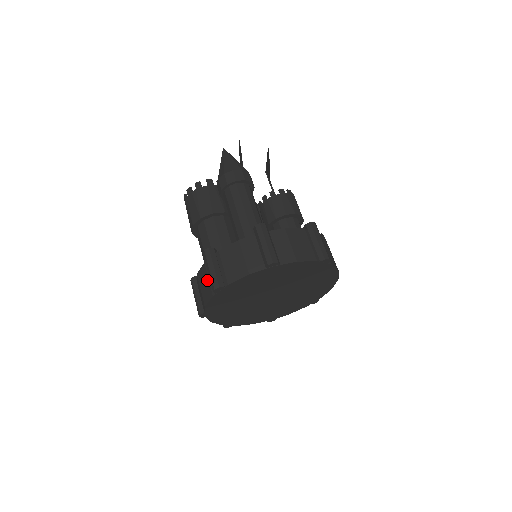
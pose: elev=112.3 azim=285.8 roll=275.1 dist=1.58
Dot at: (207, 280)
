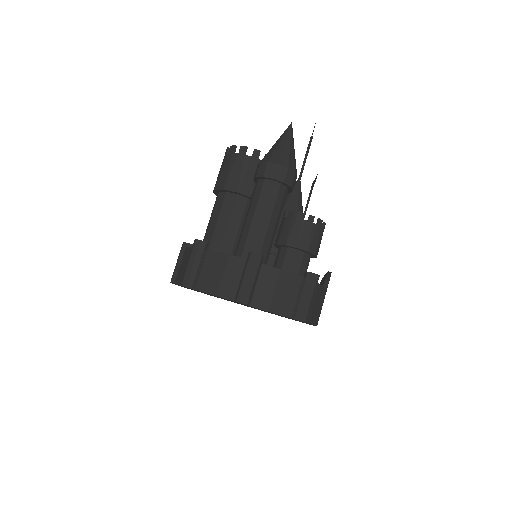
Dot at: occluded
